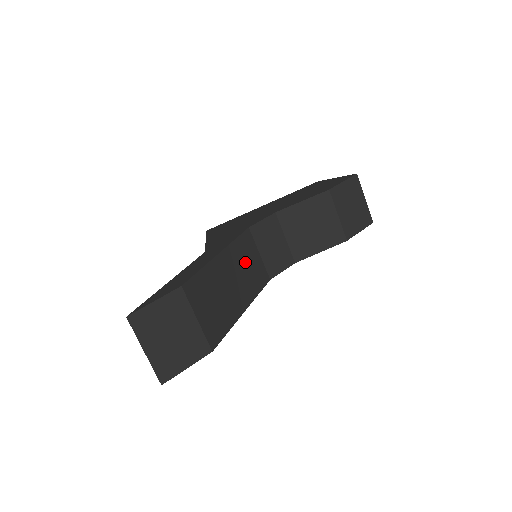
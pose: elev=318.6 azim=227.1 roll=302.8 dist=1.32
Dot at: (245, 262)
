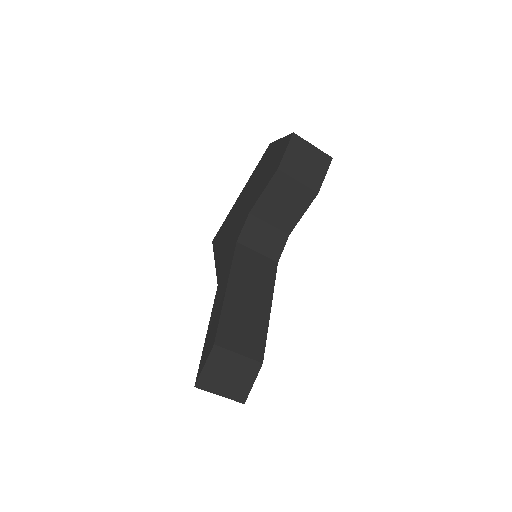
Dot at: (250, 273)
